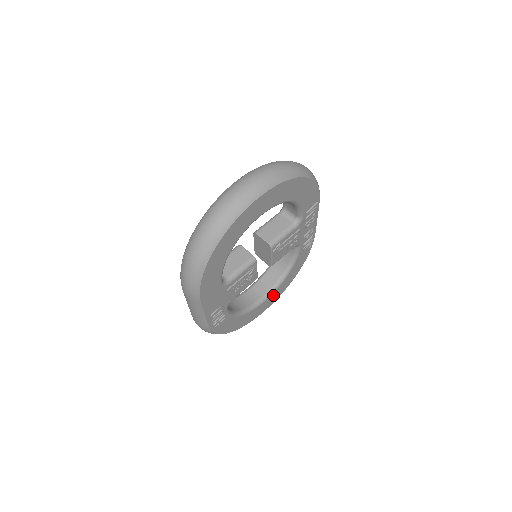
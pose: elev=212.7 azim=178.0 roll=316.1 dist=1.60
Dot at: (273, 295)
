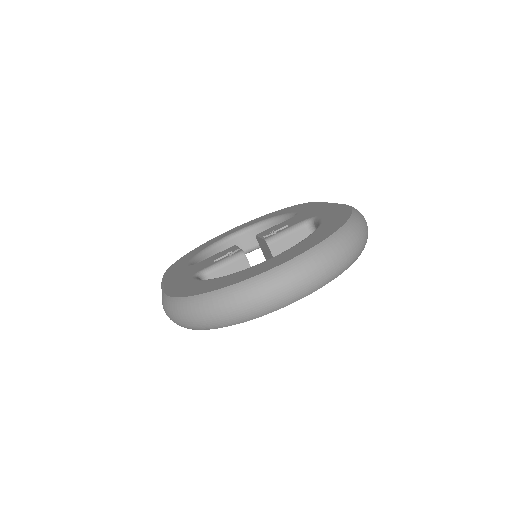
Dot at: occluded
